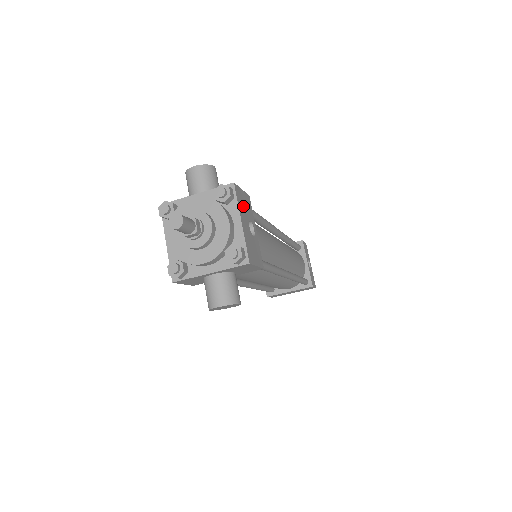
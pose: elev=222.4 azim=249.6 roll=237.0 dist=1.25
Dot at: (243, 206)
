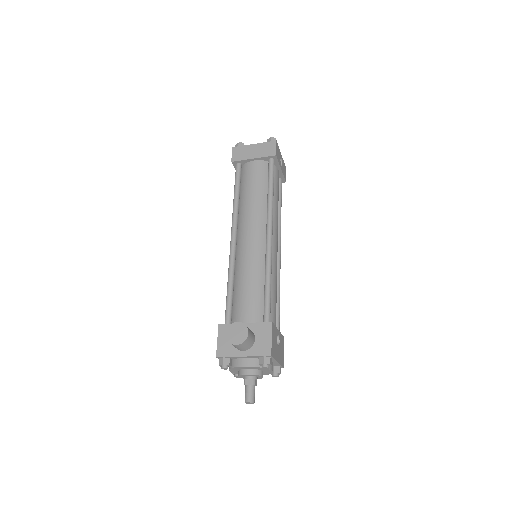
Dot at: (275, 347)
